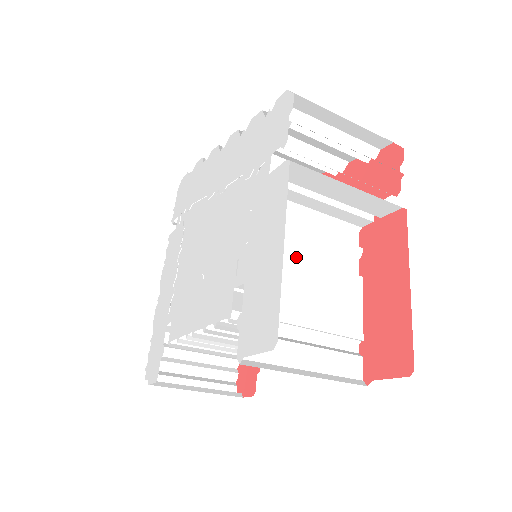
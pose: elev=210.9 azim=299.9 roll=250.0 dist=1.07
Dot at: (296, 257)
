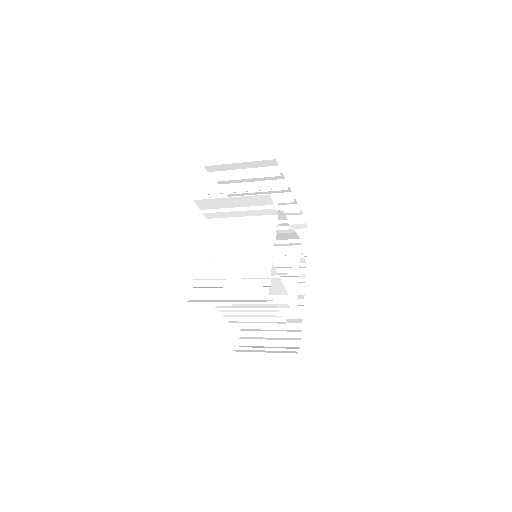
Dot at: (228, 245)
